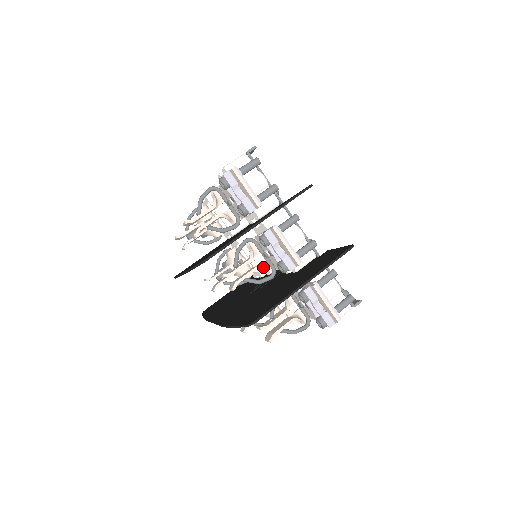
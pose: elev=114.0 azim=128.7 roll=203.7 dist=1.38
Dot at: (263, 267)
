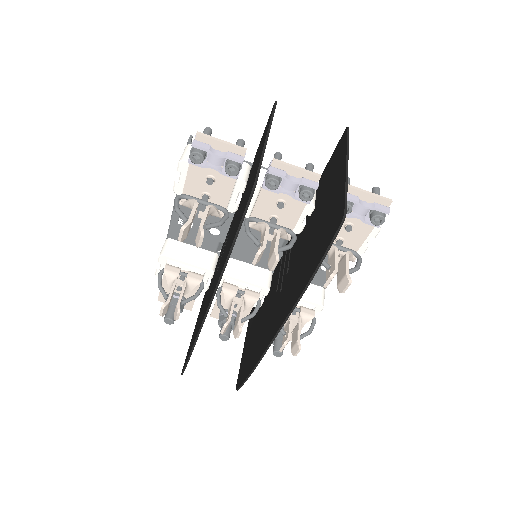
Dot at: occluded
